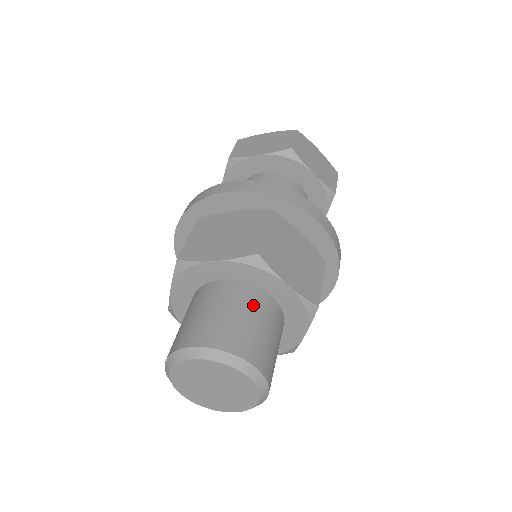
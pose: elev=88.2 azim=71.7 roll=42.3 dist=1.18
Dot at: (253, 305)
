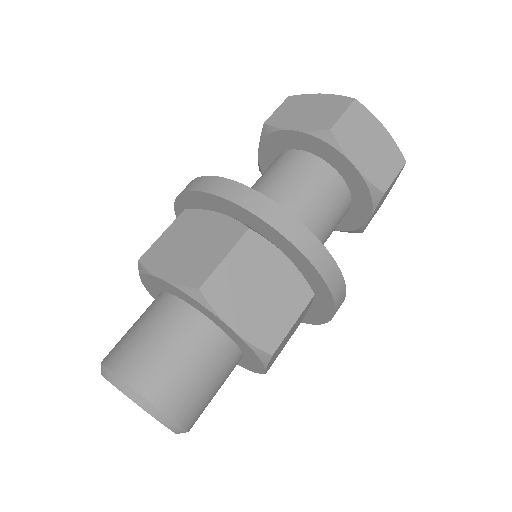
Dot at: (190, 338)
